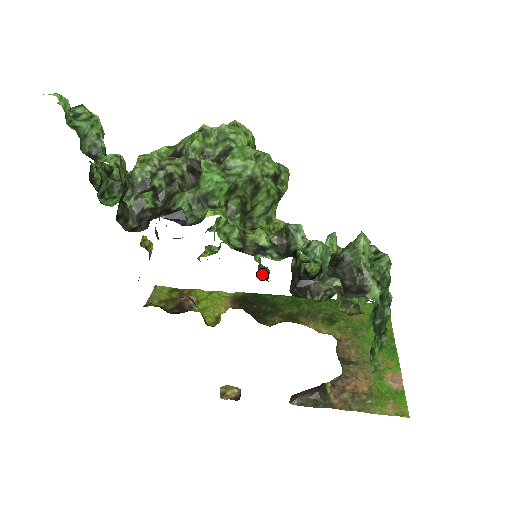
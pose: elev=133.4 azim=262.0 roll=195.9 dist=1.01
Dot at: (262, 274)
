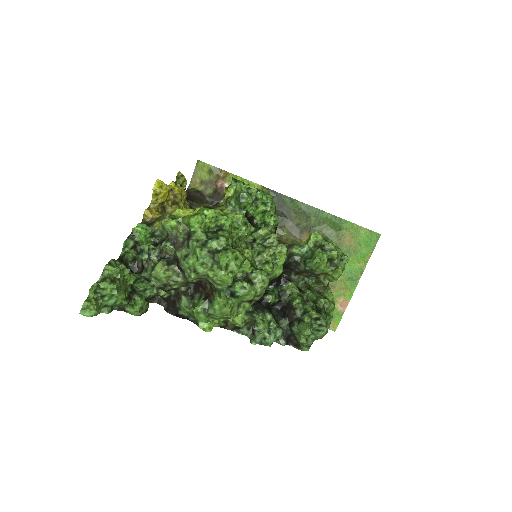
Dot at: occluded
